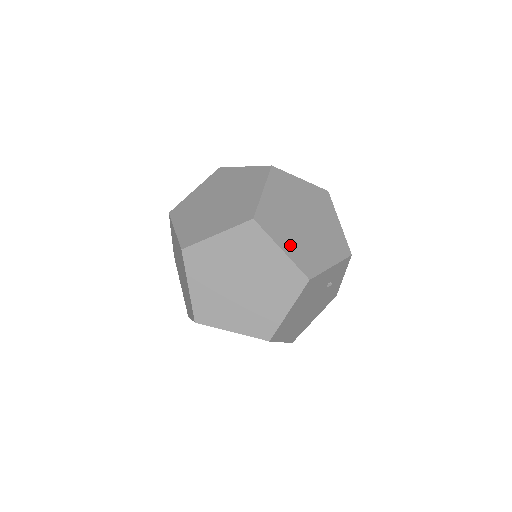
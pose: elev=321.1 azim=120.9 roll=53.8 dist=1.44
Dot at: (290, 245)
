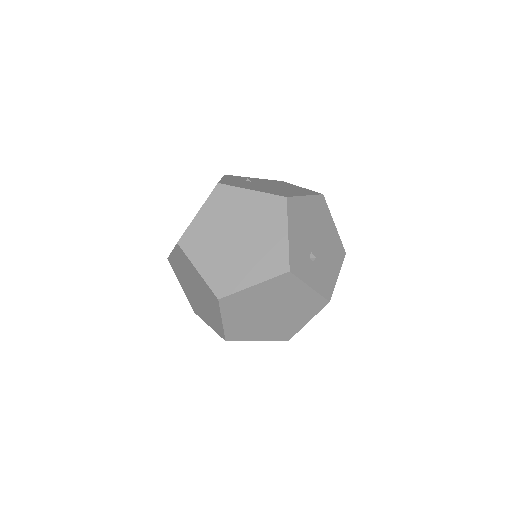
Dot at: (234, 321)
